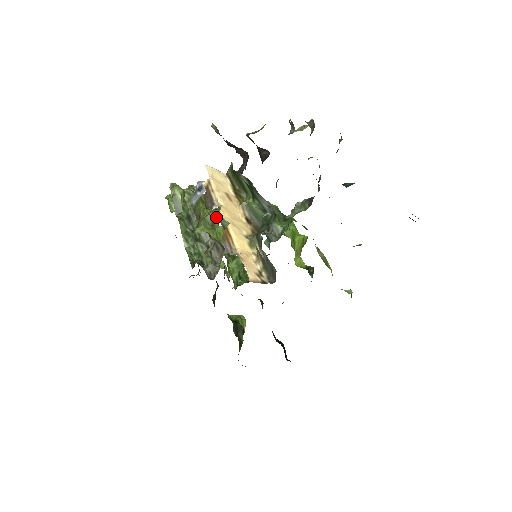
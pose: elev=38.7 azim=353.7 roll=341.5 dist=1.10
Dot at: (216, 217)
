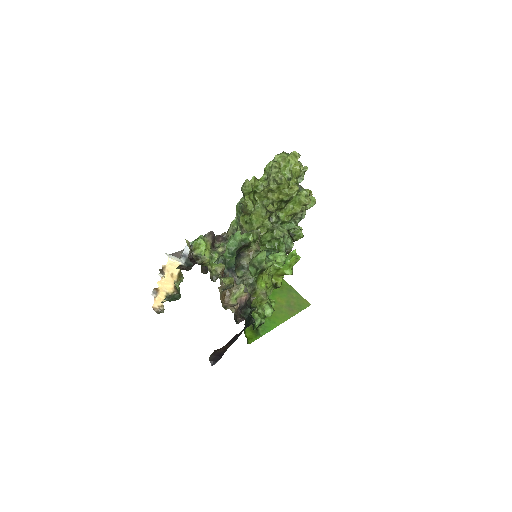
Dot at: (269, 211)
